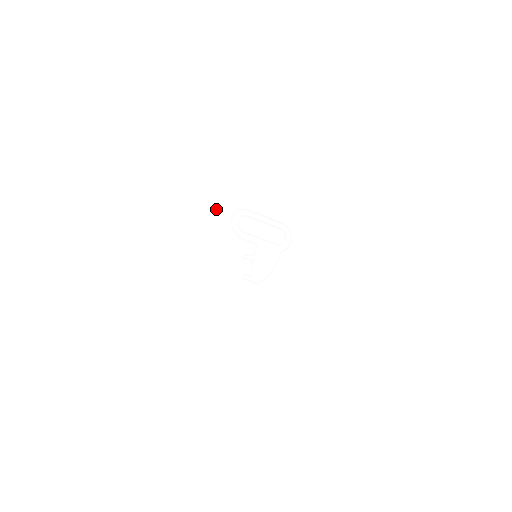
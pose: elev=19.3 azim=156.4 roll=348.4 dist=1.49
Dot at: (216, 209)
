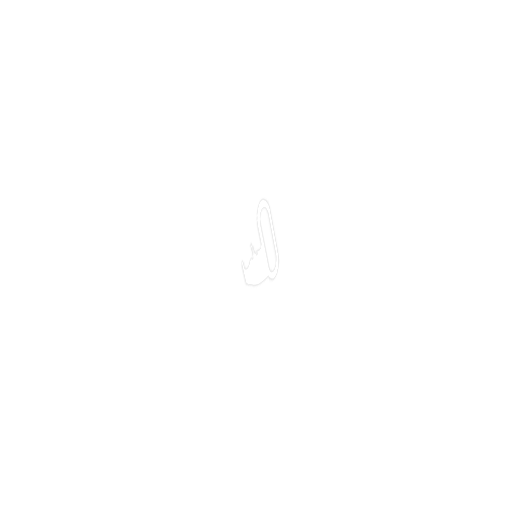
Dot at: (258, 175)
